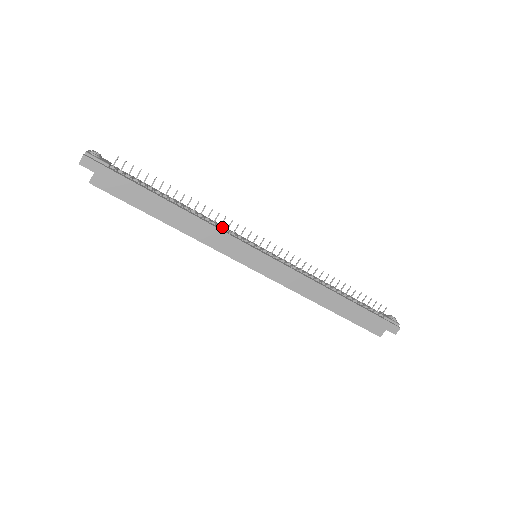
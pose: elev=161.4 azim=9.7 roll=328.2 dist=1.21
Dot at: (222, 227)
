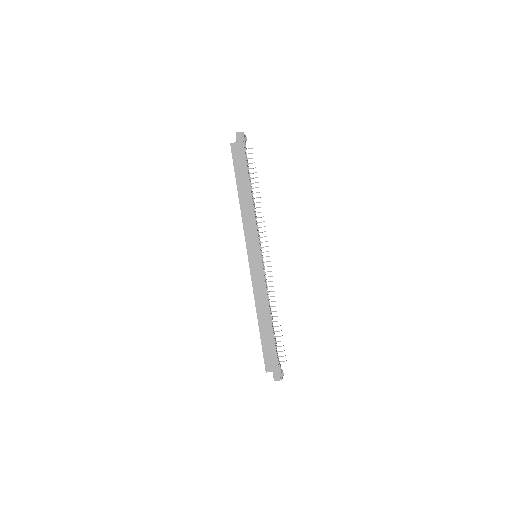
Dot at: occluded
